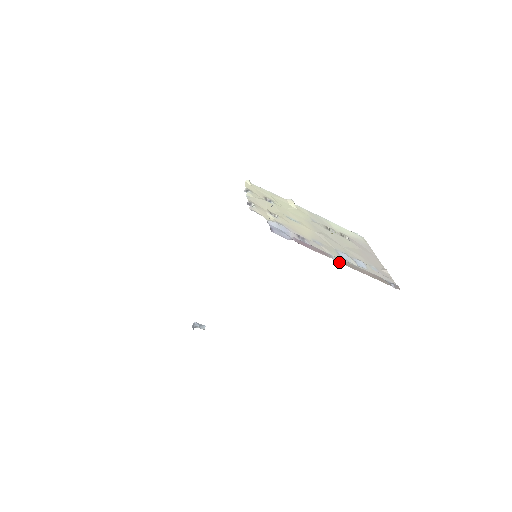
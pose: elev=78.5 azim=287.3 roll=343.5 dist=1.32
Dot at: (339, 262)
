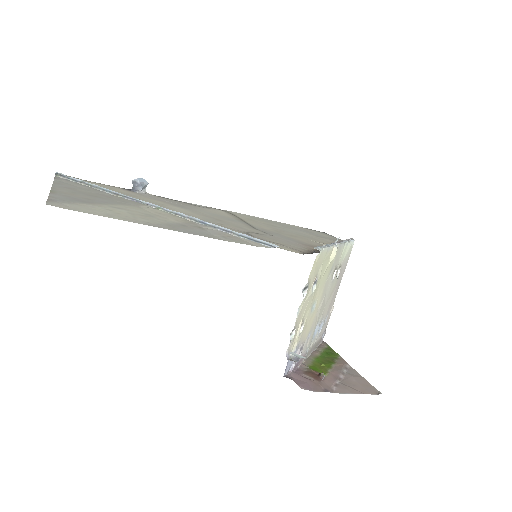
Dot at: (306, 357)
